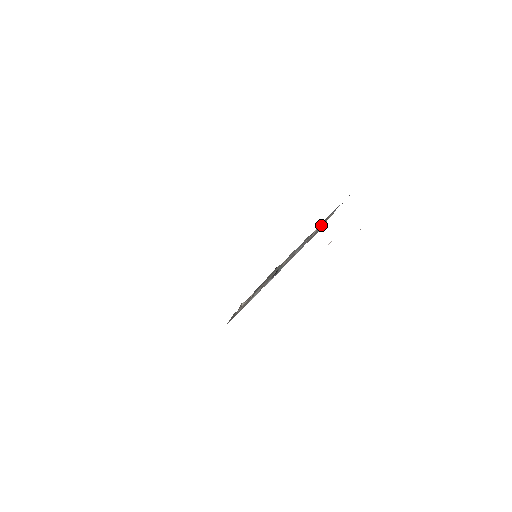
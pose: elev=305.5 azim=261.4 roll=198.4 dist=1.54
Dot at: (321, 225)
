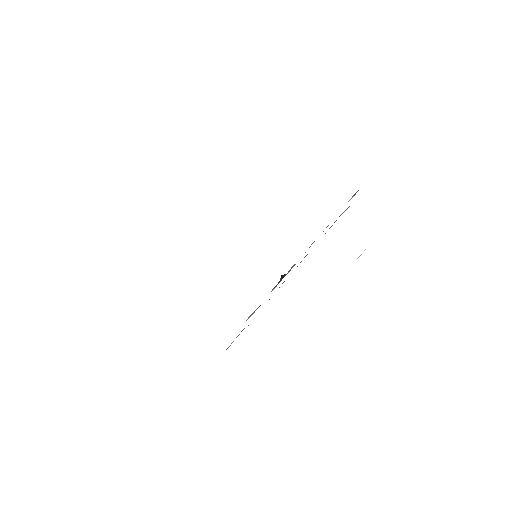
Dot at: occluded
